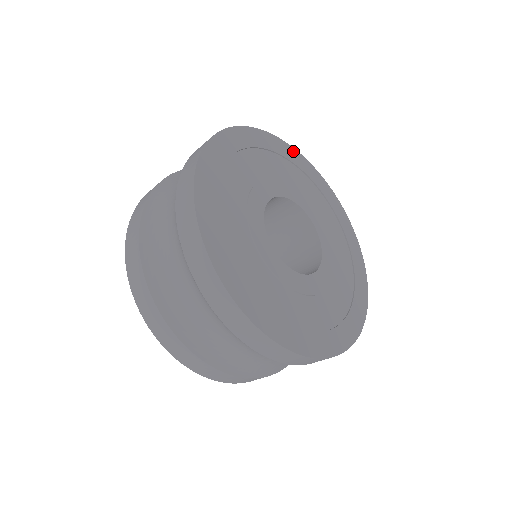
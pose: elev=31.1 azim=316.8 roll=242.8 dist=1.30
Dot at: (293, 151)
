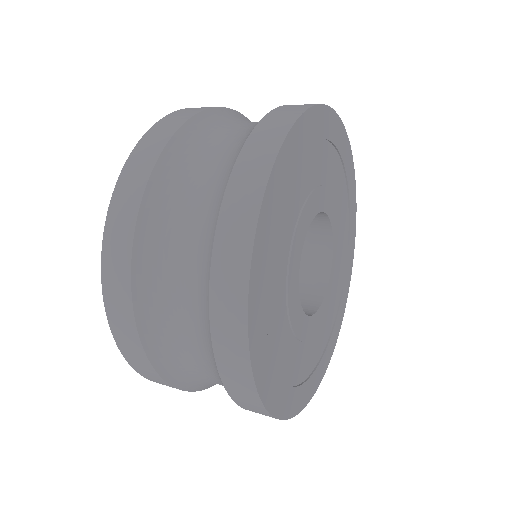
Dot at: (303, 122)
